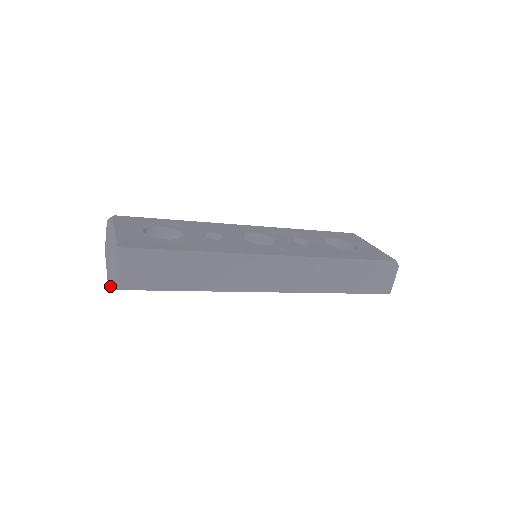
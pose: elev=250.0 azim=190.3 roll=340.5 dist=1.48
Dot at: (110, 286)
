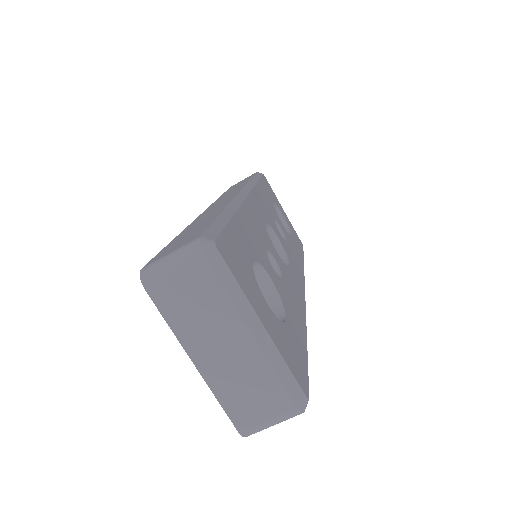
Dot at: (246, 436)
